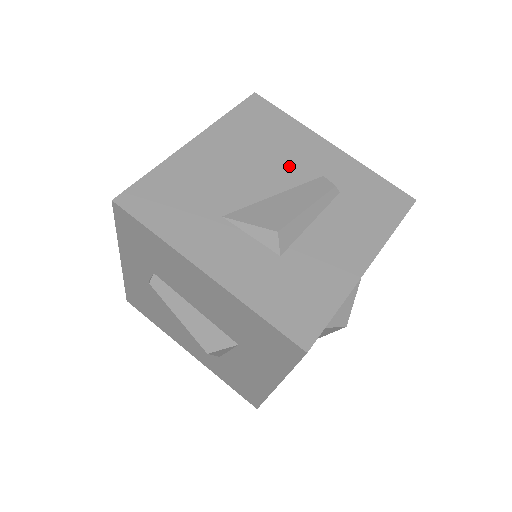
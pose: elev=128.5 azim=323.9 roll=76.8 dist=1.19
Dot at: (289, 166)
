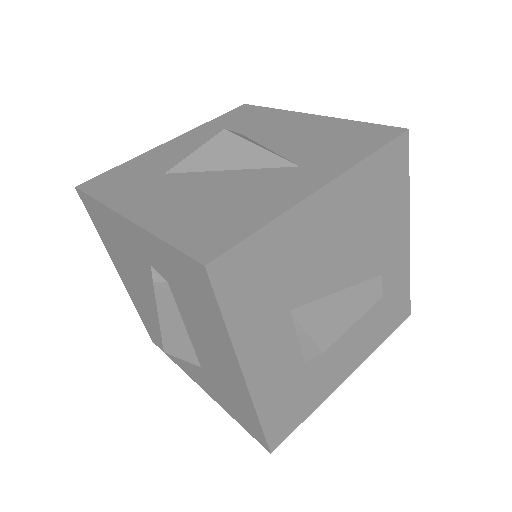
Dot at: (369, 255)
